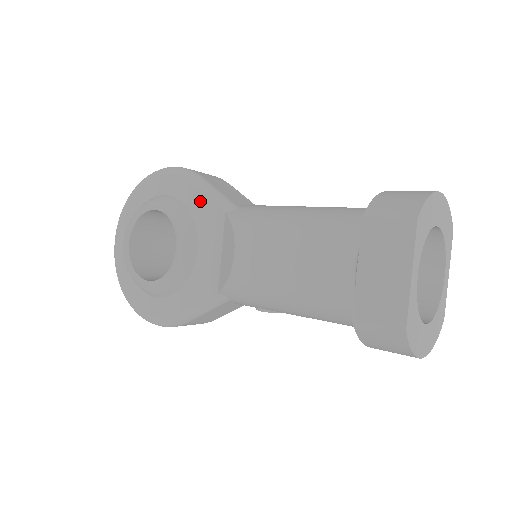
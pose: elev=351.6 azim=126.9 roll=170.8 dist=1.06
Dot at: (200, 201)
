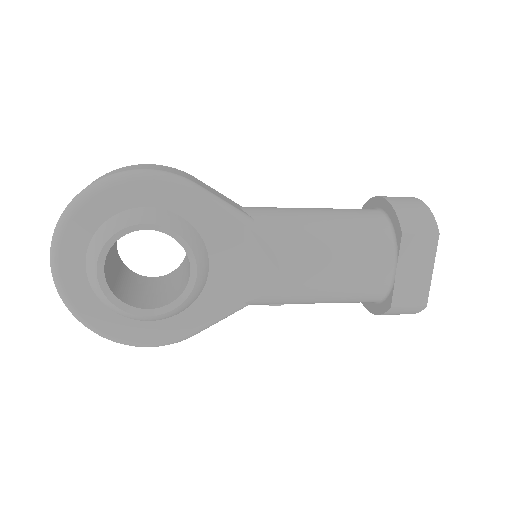
Dot at: (207, 214)
